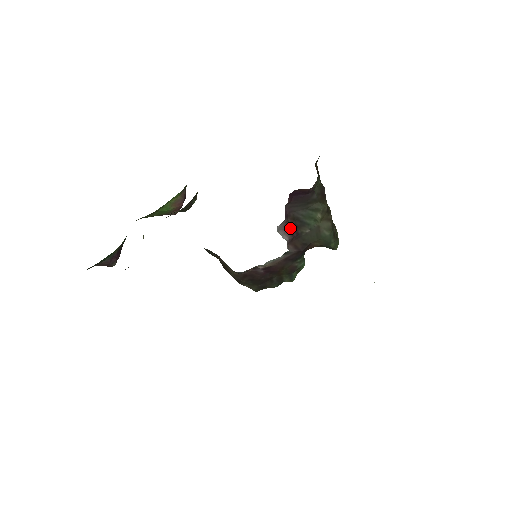
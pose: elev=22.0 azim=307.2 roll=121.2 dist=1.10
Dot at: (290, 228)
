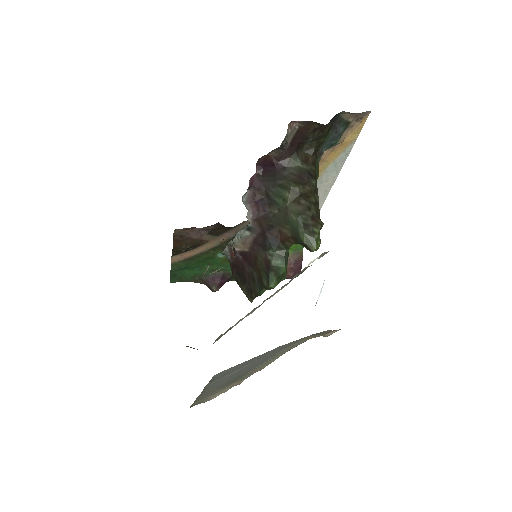
Dot at: (258, 202)
